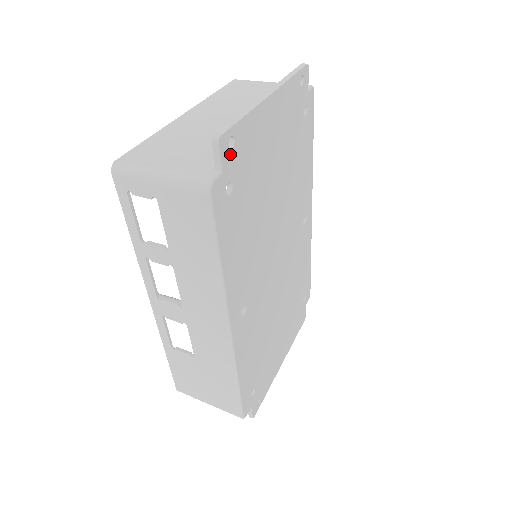
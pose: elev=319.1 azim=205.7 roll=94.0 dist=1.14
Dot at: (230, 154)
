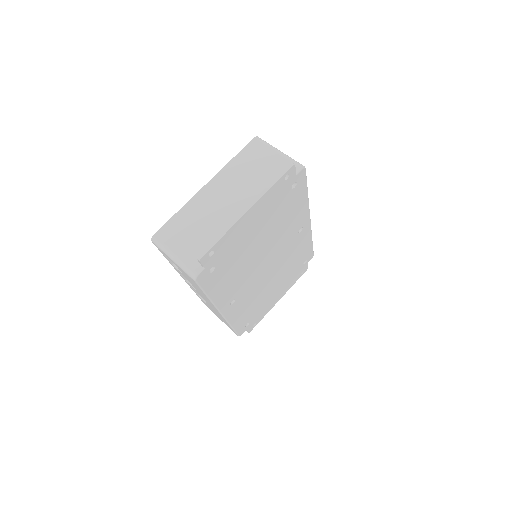
Dot at: (211, 258)
